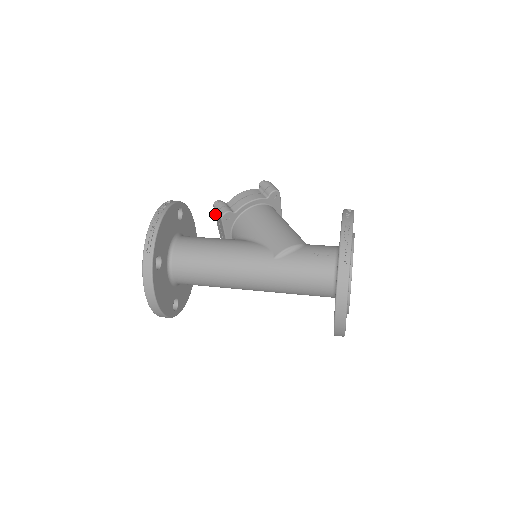
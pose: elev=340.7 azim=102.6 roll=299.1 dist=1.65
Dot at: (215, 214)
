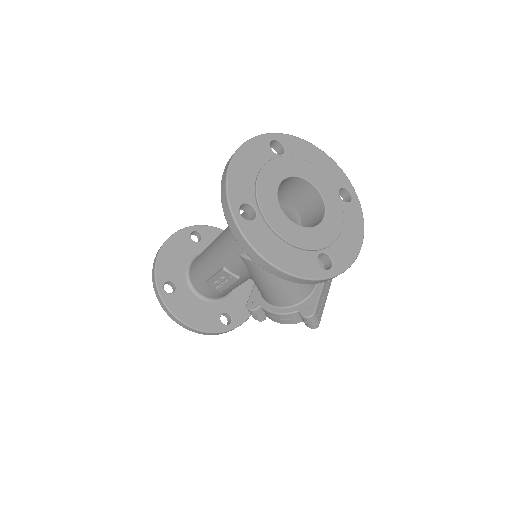
Dot at: occluded
